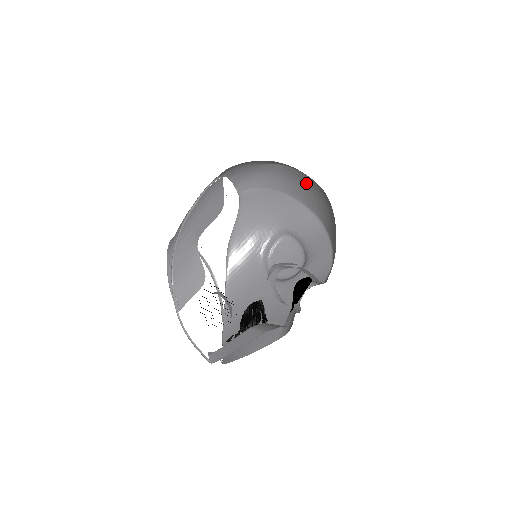
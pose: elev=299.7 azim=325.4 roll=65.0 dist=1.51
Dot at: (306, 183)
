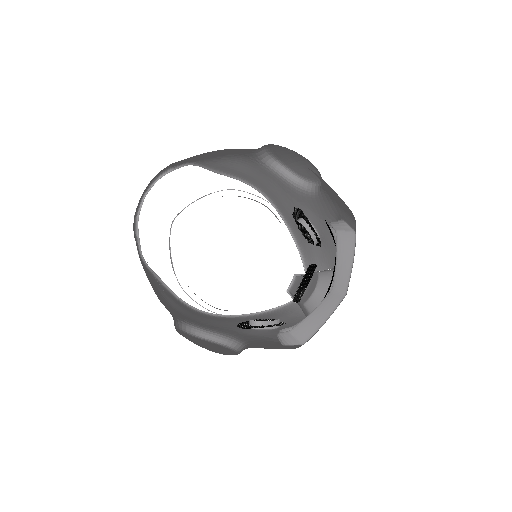
Dot at: occluded
